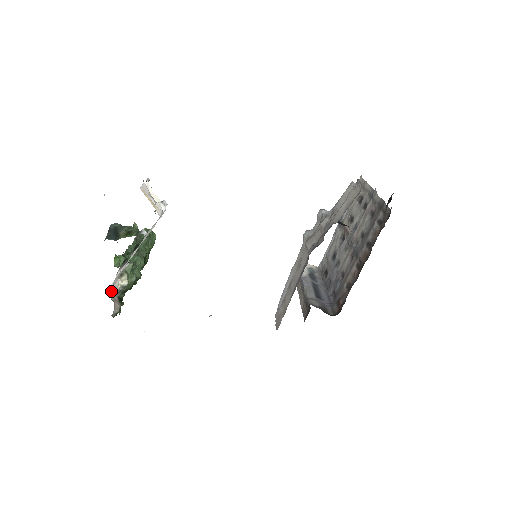
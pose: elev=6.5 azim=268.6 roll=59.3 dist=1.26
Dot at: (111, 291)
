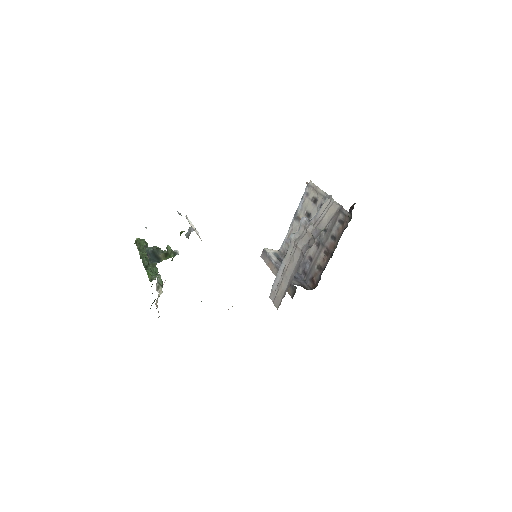
Dot at: (156, 302)
